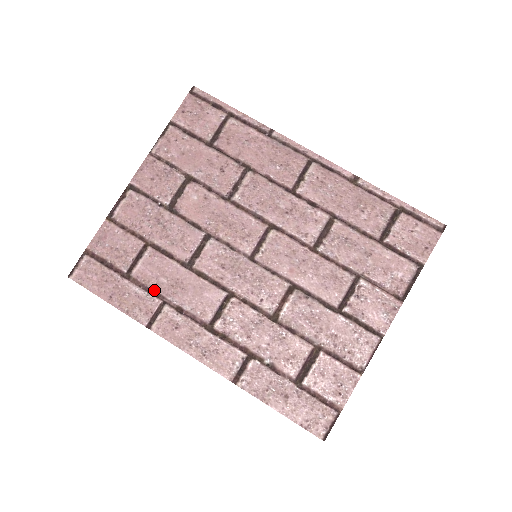
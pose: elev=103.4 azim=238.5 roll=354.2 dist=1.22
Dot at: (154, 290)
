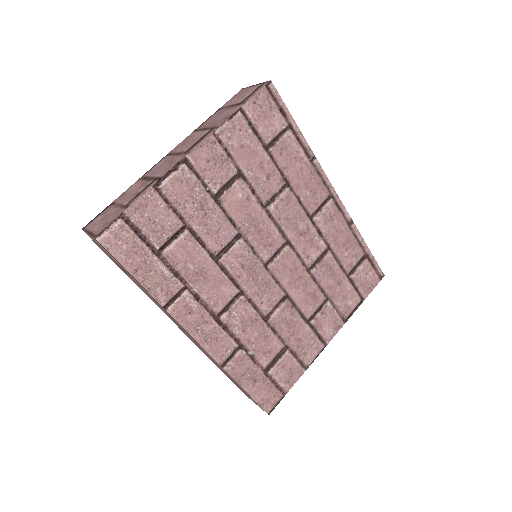
Dot at: (180, 274)
